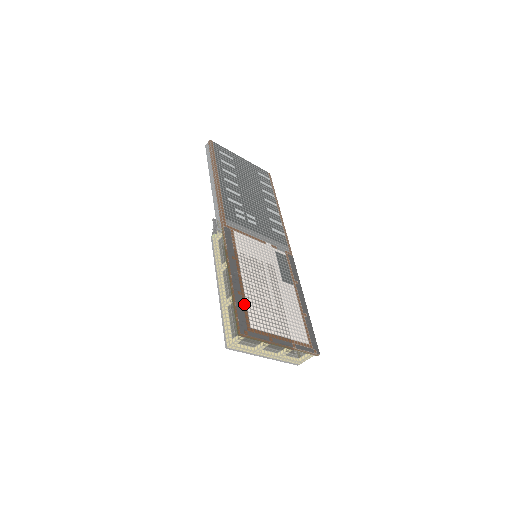
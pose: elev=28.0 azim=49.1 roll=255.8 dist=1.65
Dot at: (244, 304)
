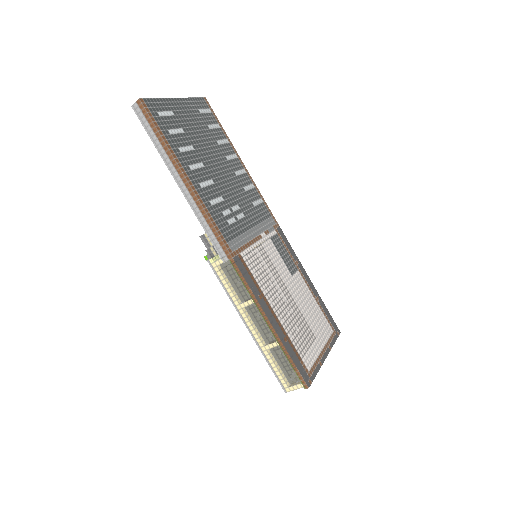
Dot at: (294, 349)
